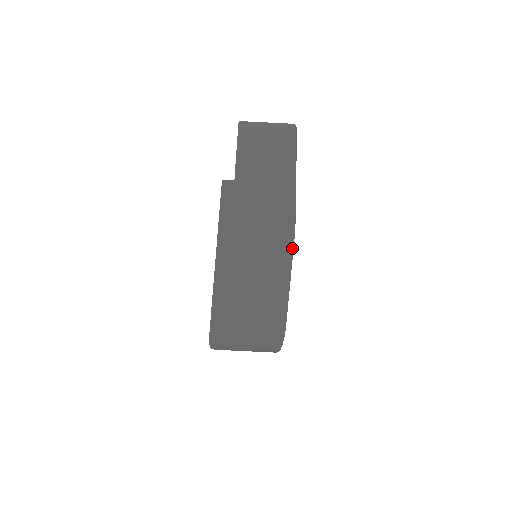
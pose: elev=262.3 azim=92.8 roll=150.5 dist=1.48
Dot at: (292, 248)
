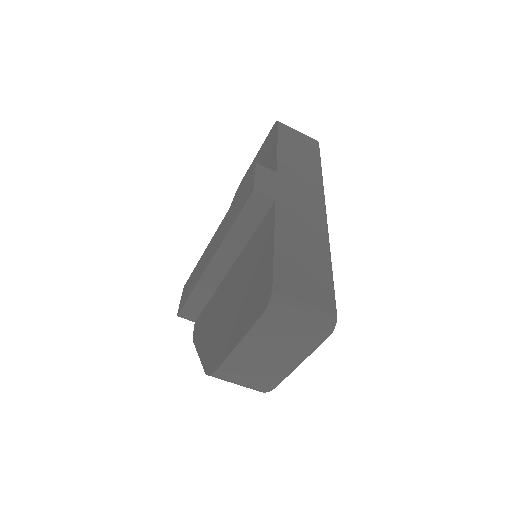
Dot at: occluded
